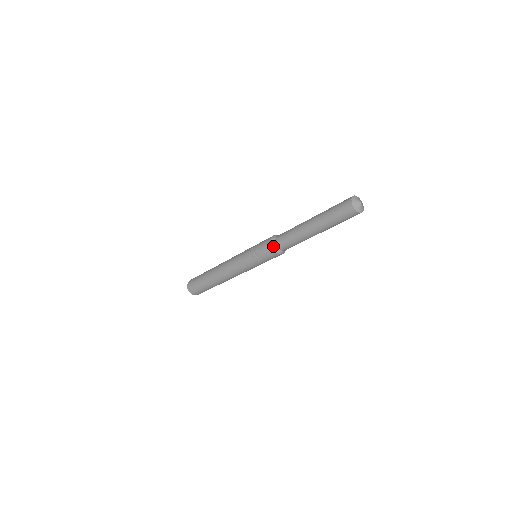
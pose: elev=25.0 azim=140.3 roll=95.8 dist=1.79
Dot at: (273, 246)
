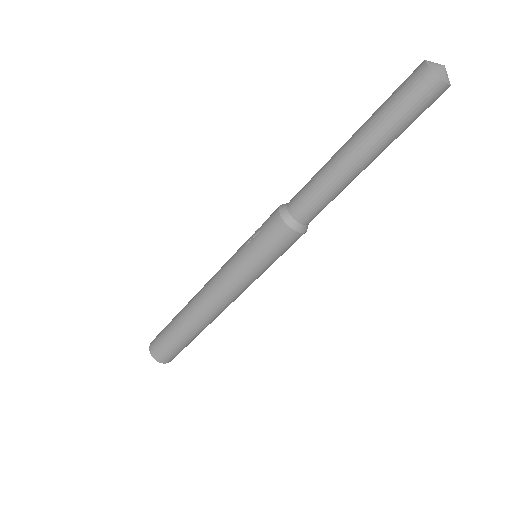
Dot at: (281, 209)
